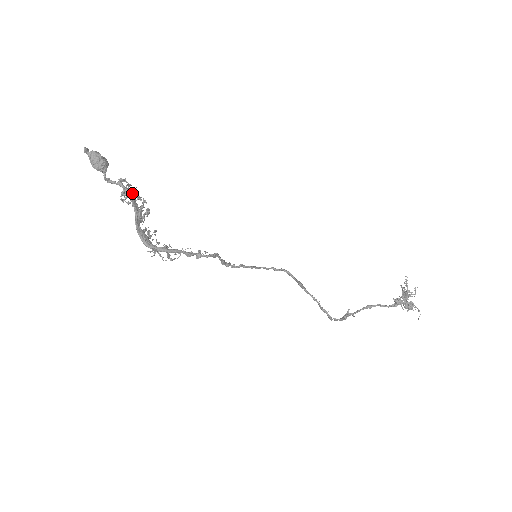
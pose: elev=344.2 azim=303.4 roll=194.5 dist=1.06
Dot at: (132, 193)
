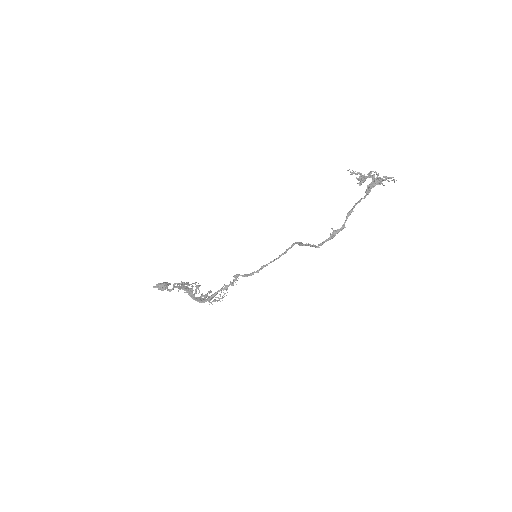
Dot at: (181, 286)
